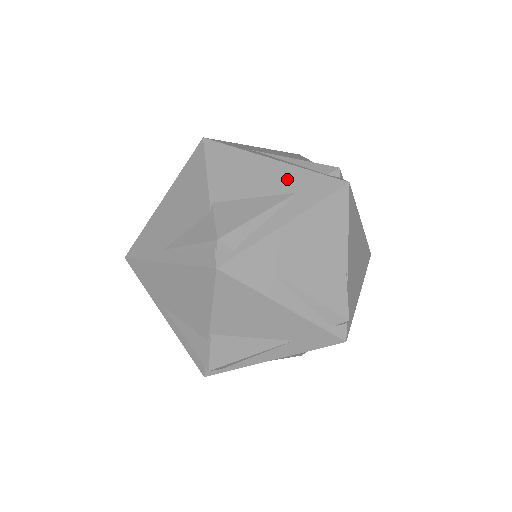
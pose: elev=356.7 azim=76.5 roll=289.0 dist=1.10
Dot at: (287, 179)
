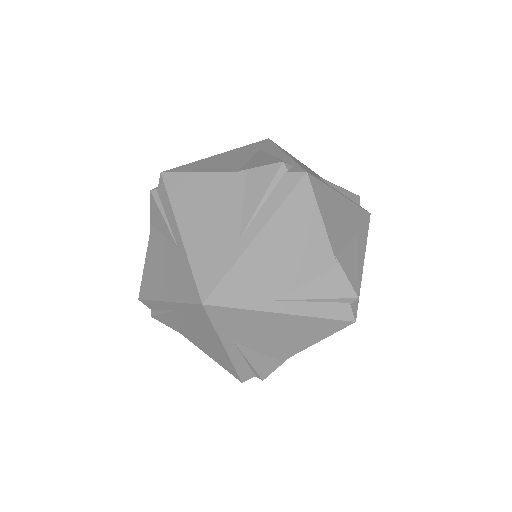
Dot at: (244, 151)
